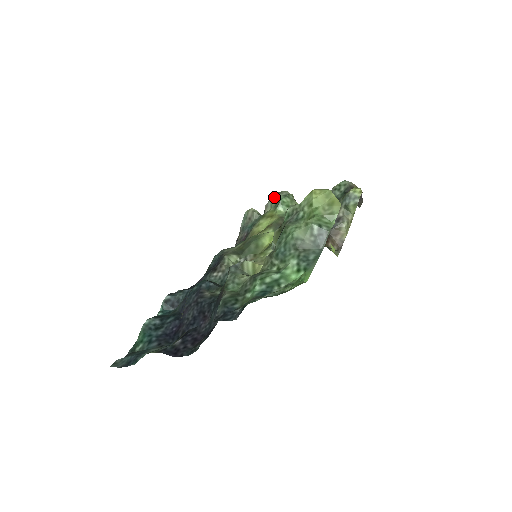
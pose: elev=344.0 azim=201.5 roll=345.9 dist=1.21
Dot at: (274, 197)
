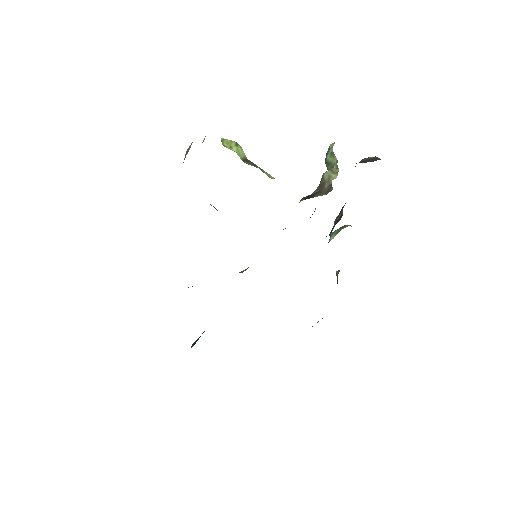
Dot at: occluded
